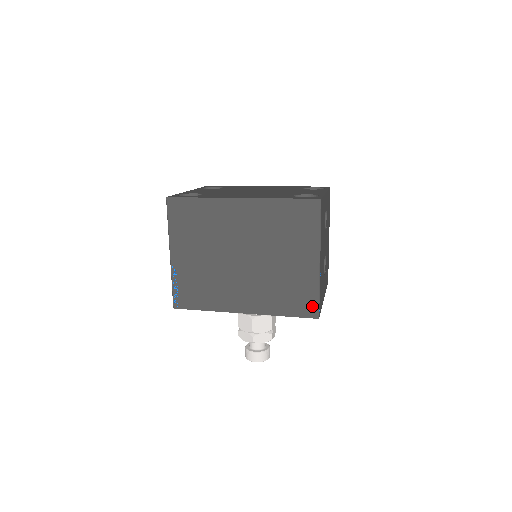
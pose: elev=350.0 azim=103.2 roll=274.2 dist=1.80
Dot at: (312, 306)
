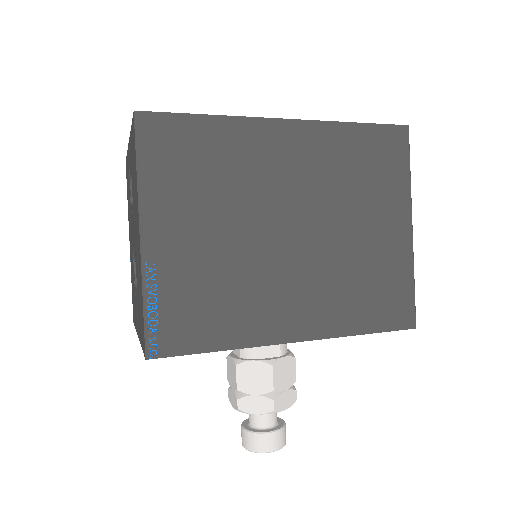
Dot at: (406, 307)
